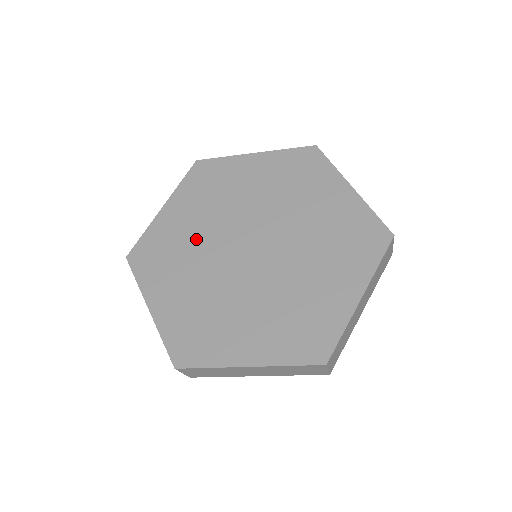
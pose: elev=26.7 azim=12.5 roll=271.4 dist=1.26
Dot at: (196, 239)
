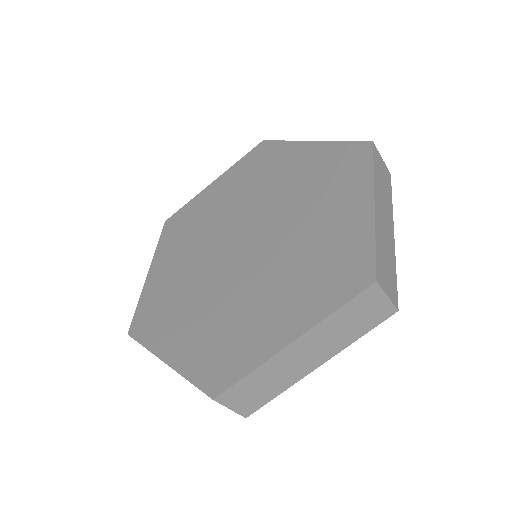
Dot at: (213, 220)
